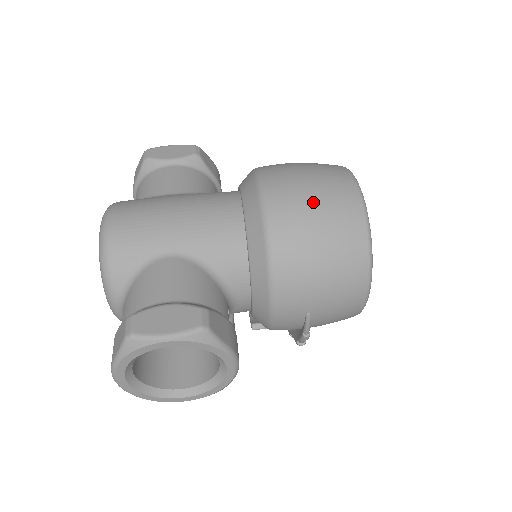
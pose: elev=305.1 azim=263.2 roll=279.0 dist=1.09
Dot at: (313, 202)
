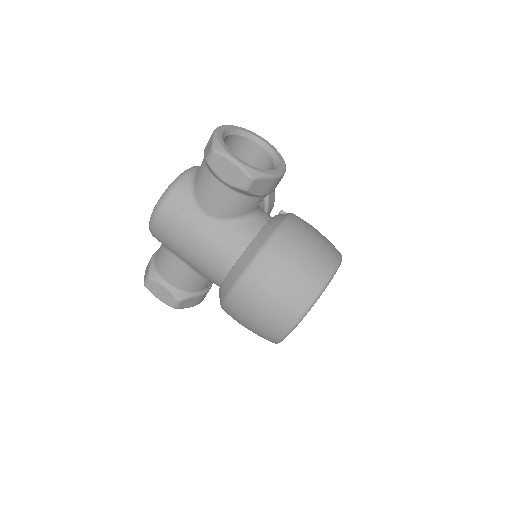
Dot at: (250, 322)
